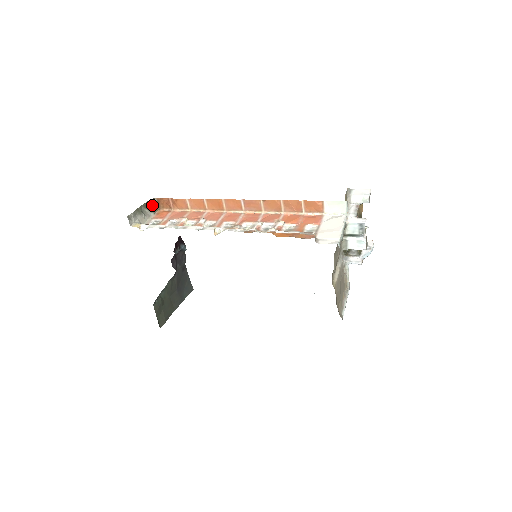
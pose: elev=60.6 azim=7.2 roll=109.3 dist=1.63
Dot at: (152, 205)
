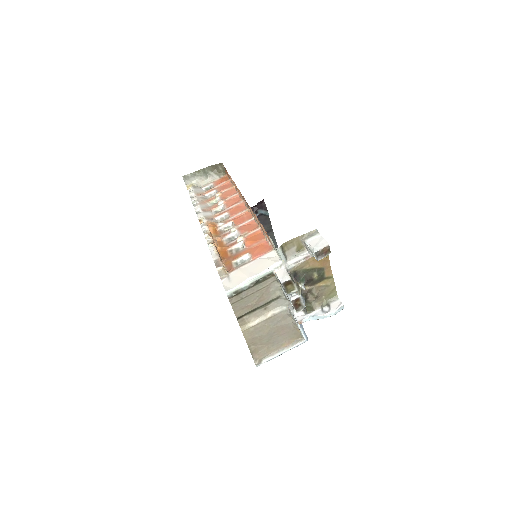
Dot at: (220, 169)
